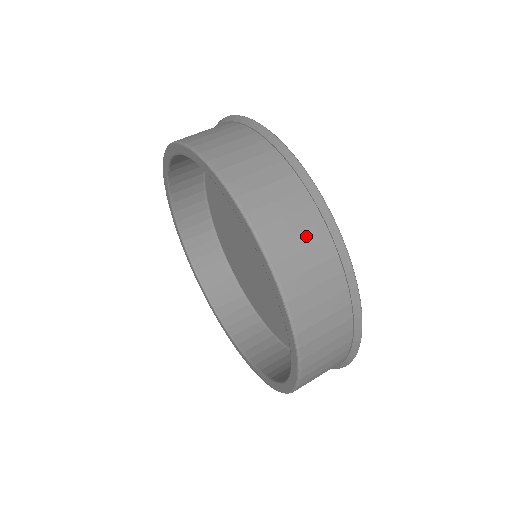
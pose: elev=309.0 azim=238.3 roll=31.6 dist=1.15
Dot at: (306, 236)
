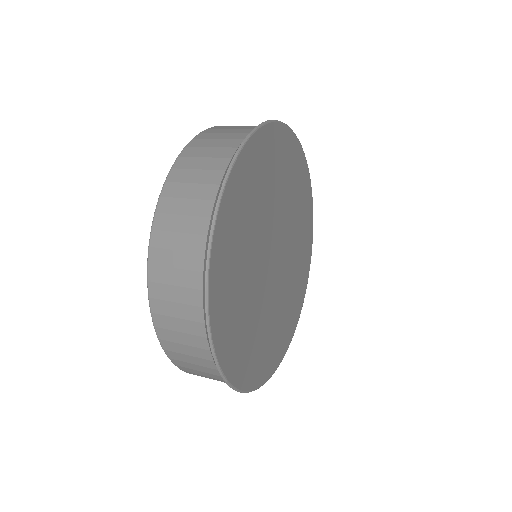
Dot at: (237, 130)
